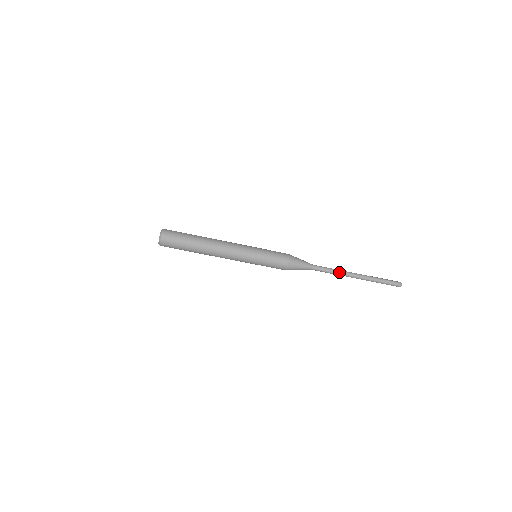
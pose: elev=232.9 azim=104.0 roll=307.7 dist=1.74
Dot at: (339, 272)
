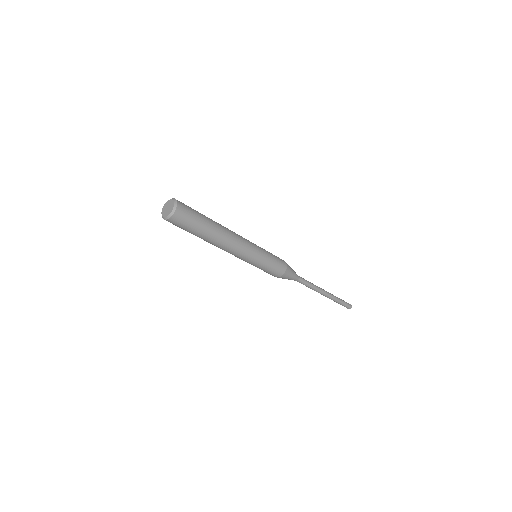
Dot at: (315, 289)
